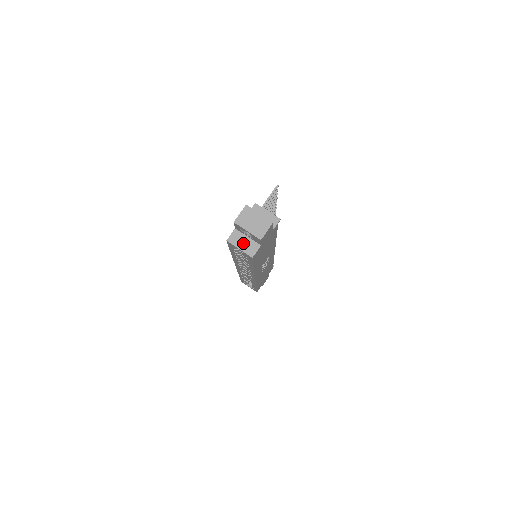
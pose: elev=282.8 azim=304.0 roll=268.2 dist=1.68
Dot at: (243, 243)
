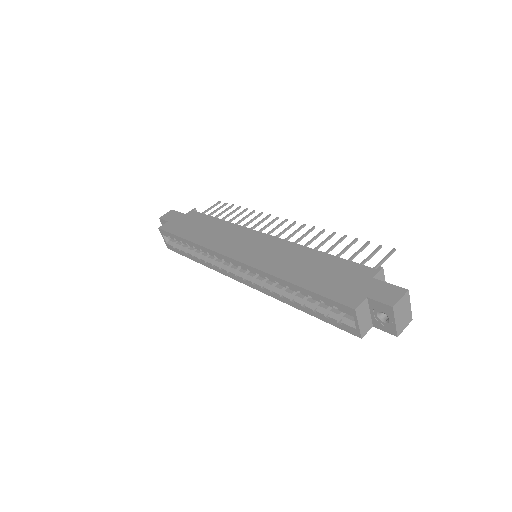
Dot at: (364, 318)
